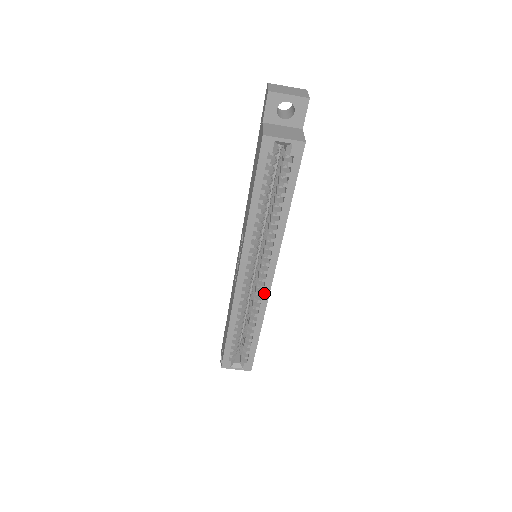
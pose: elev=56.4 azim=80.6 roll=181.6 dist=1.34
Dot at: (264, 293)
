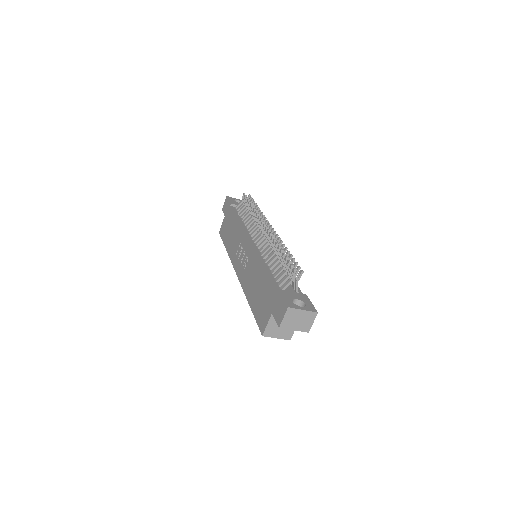
Dot at: occluded
